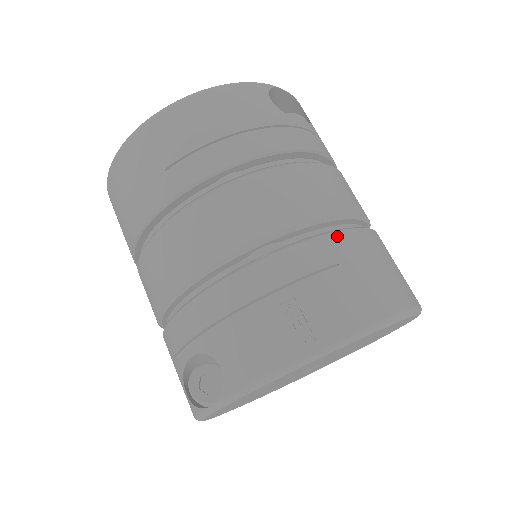
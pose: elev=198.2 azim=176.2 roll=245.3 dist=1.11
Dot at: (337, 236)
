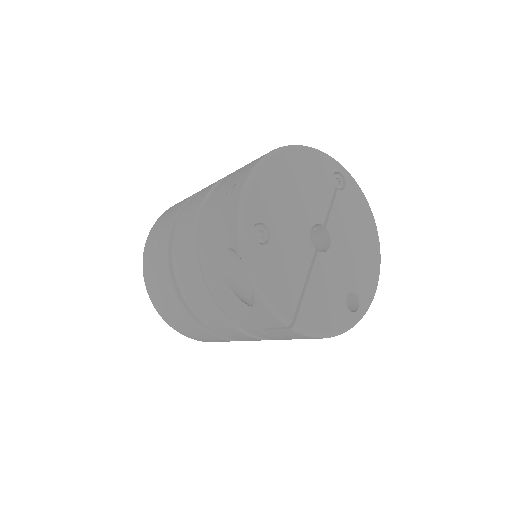
Dot at: occluded
